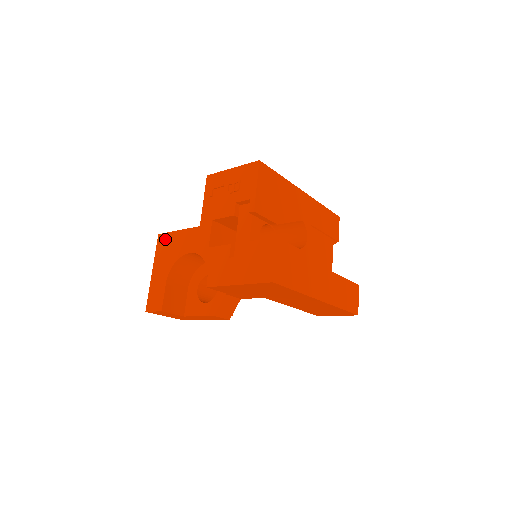
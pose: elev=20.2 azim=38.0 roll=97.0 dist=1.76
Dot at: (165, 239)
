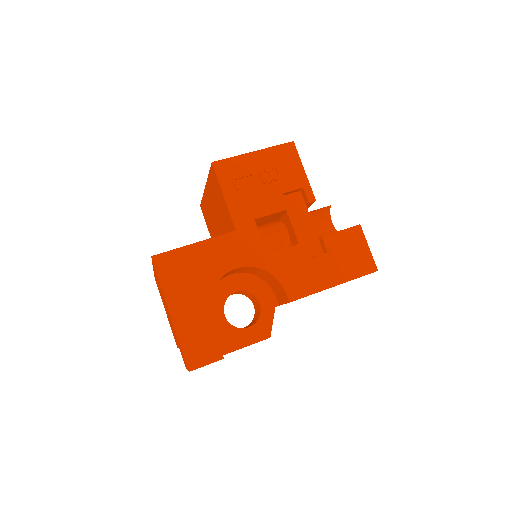
Dot at: (173, 260)
